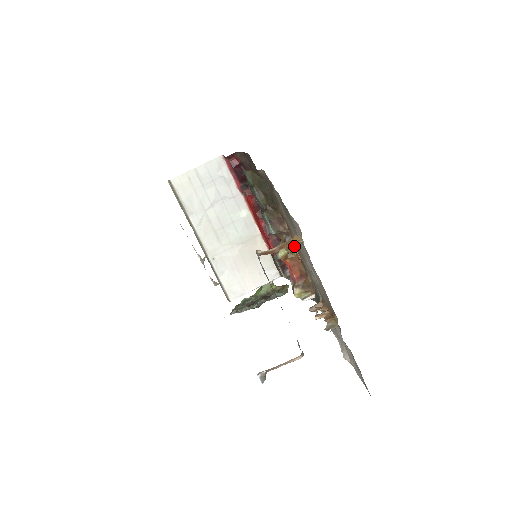
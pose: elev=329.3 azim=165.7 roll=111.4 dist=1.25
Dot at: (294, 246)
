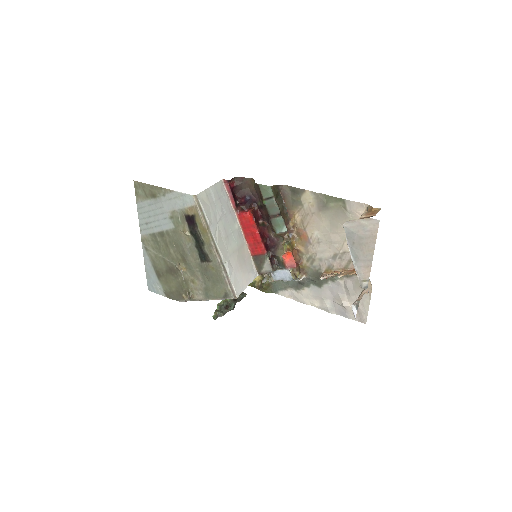
Dot at: (296, 240)
